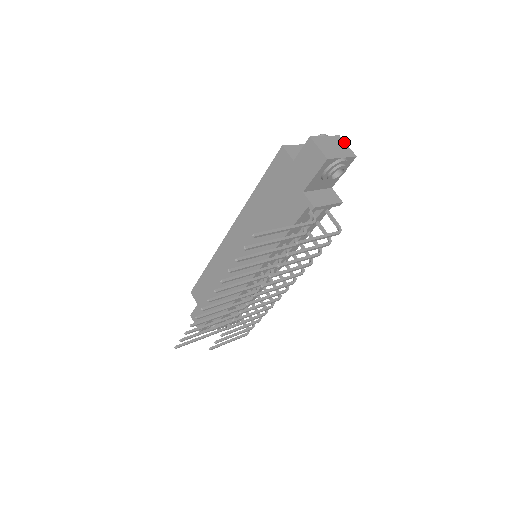
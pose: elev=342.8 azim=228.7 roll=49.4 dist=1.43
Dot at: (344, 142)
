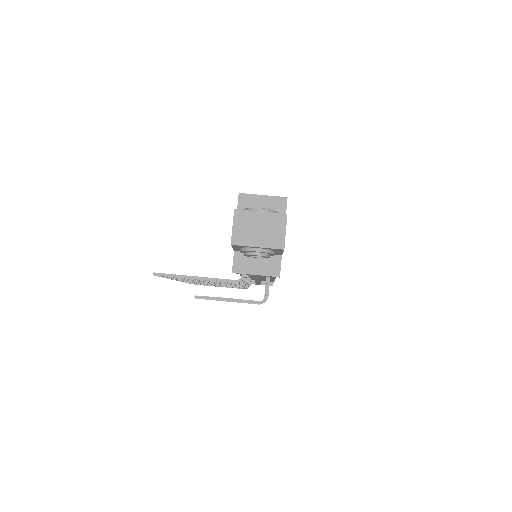
Dot at: (285, 225)
